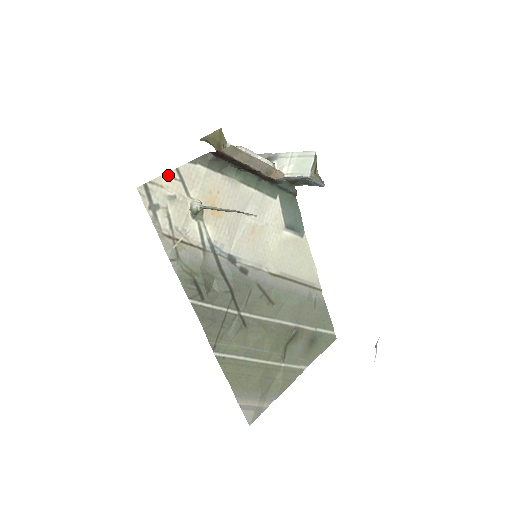
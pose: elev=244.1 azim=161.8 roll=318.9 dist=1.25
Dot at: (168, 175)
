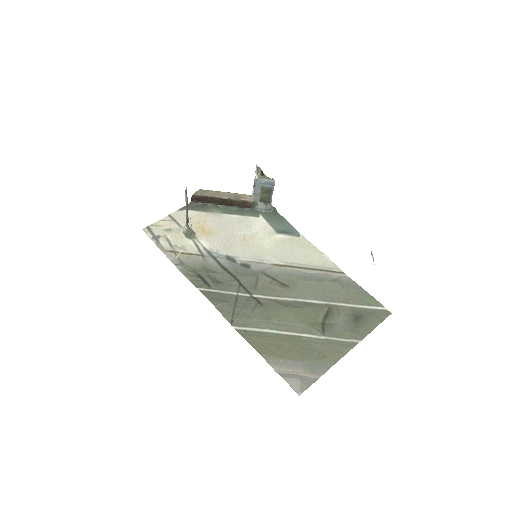
Dot at: (163, 220)
